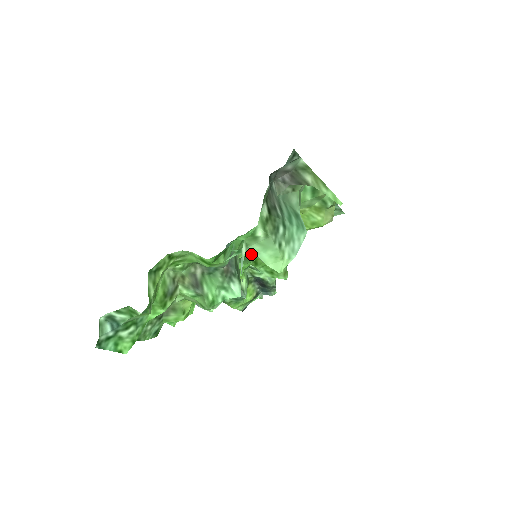
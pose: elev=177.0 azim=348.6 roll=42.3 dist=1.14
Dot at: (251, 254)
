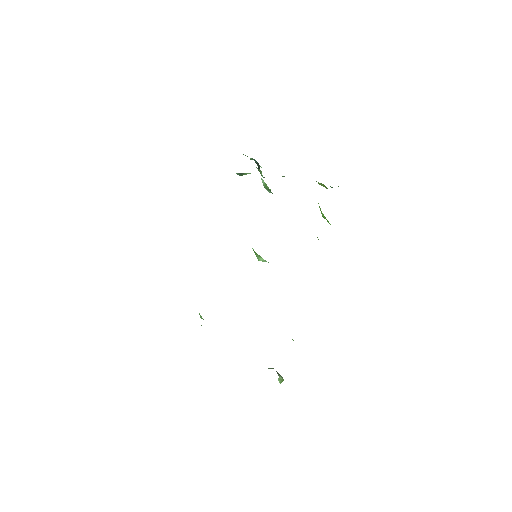
Dot at: occluded
